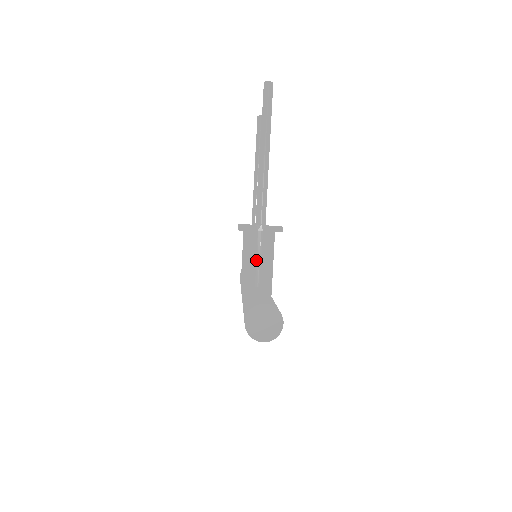
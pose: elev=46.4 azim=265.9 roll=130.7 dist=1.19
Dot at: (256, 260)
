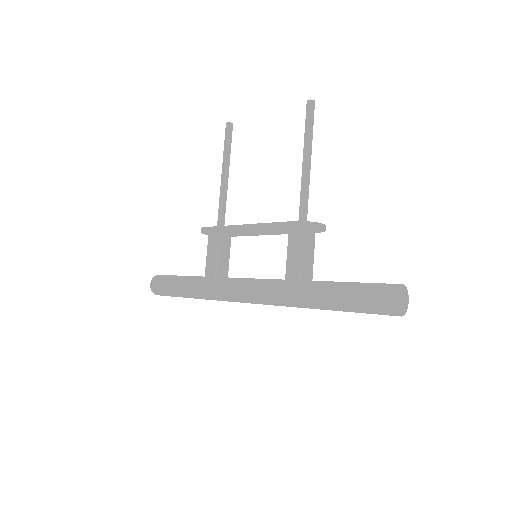
Dot at: (310, 255)
